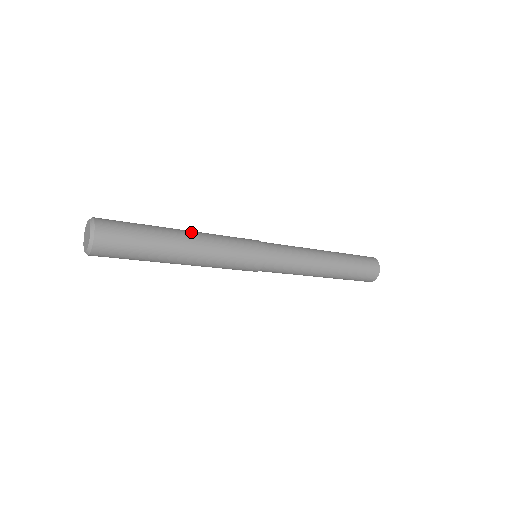
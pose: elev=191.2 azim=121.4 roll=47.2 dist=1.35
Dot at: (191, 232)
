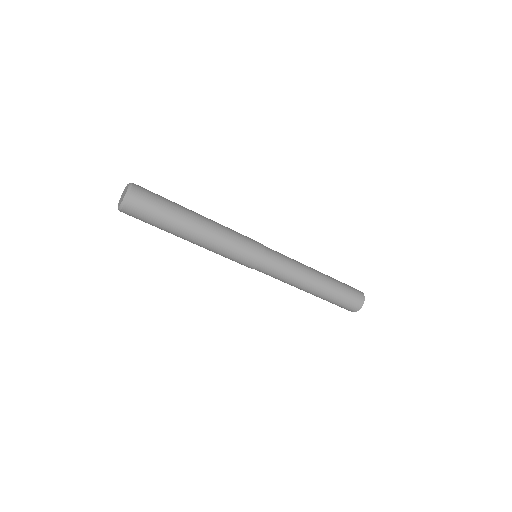
Dot at: occluded
